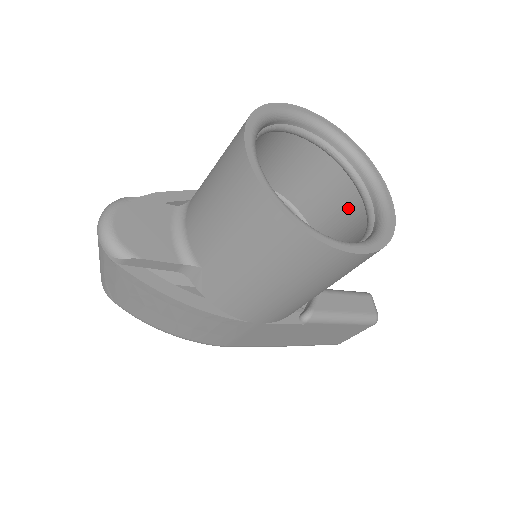
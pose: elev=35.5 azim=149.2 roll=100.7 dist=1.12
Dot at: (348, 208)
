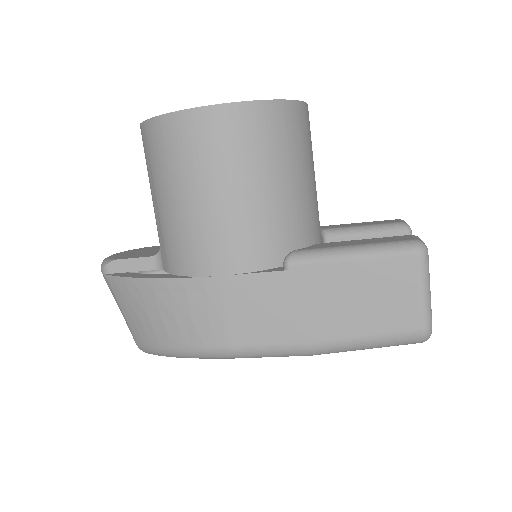
Dot at: occluded
